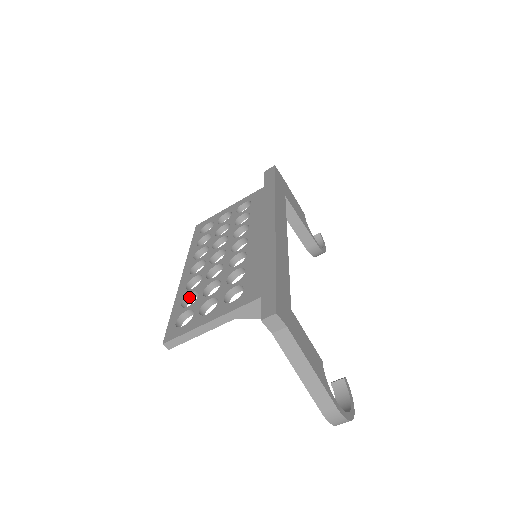
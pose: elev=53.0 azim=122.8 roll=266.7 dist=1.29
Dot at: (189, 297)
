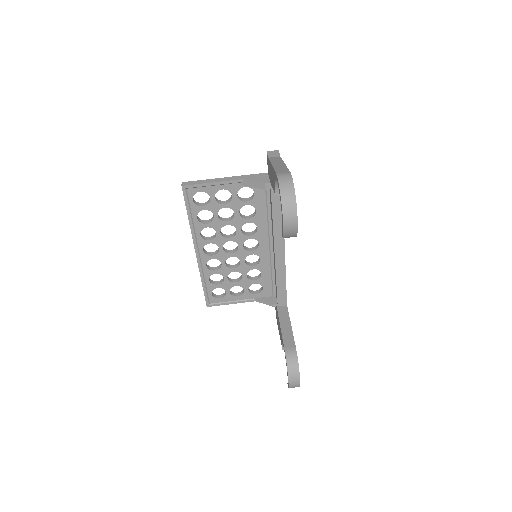
Dot at: (203, 221)
